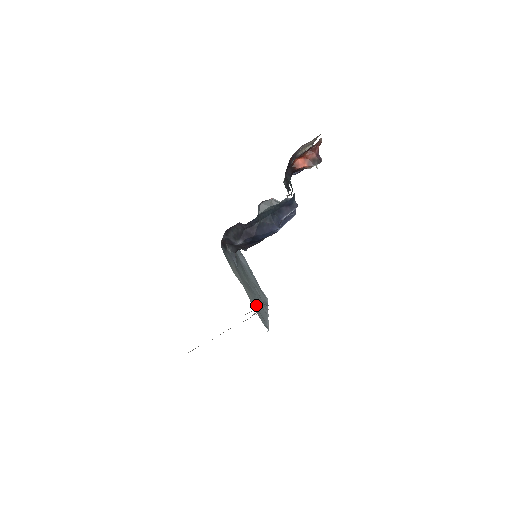
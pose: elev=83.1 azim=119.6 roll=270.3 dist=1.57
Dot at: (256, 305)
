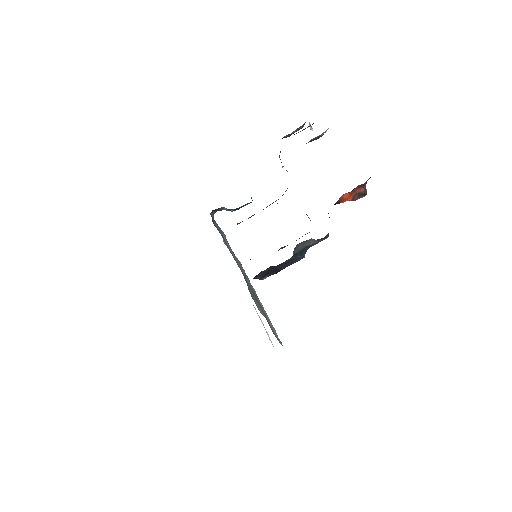
Dot at: occluded
